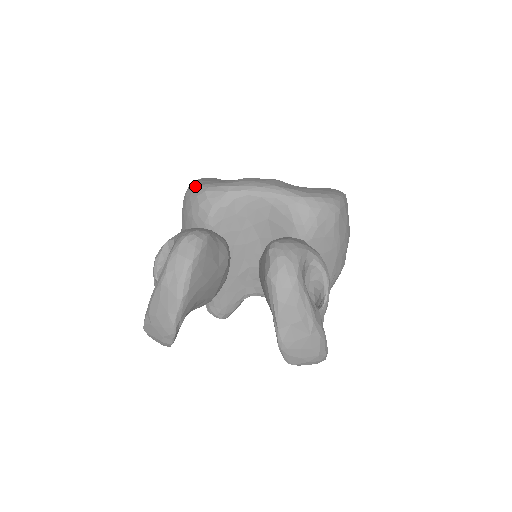
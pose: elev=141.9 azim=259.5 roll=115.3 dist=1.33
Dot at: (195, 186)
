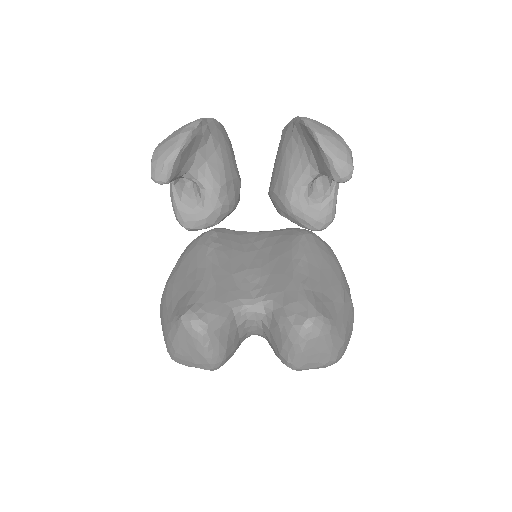
Dot at: occluded
